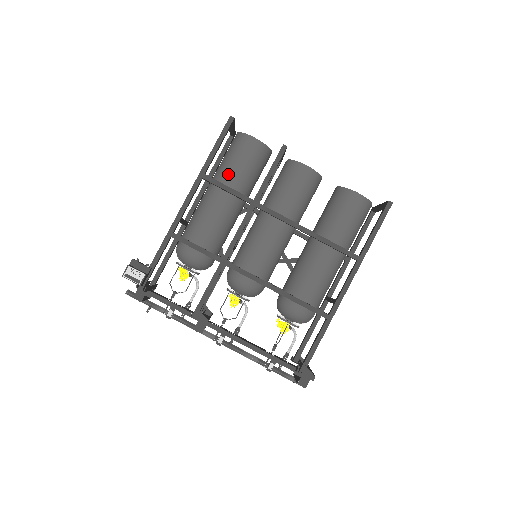
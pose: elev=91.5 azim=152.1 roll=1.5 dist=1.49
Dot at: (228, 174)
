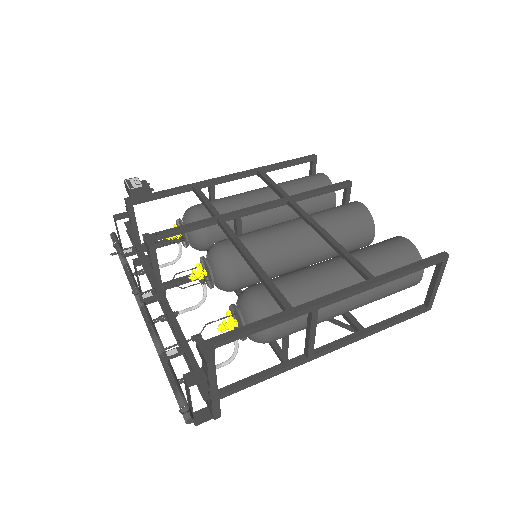
Dot at: (282, 183)
